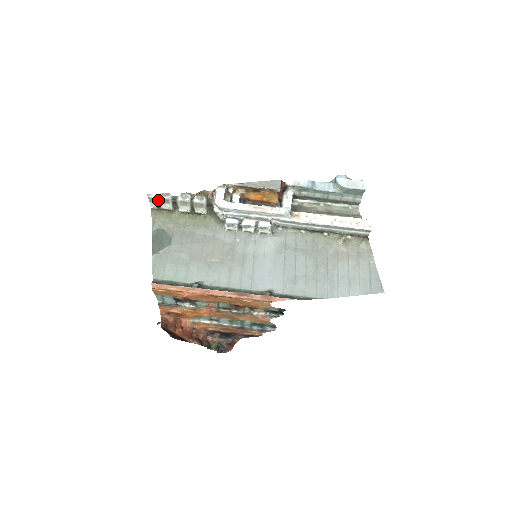
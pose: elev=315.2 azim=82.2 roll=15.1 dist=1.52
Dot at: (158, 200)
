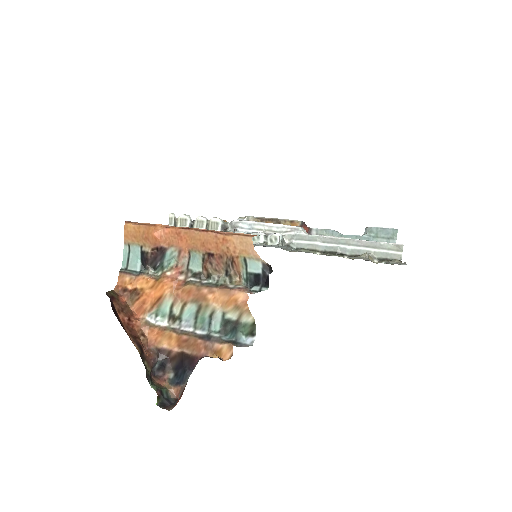
Dot at: (177, 221)
